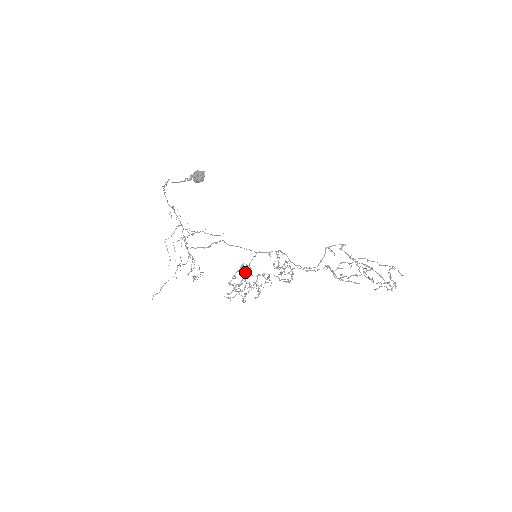
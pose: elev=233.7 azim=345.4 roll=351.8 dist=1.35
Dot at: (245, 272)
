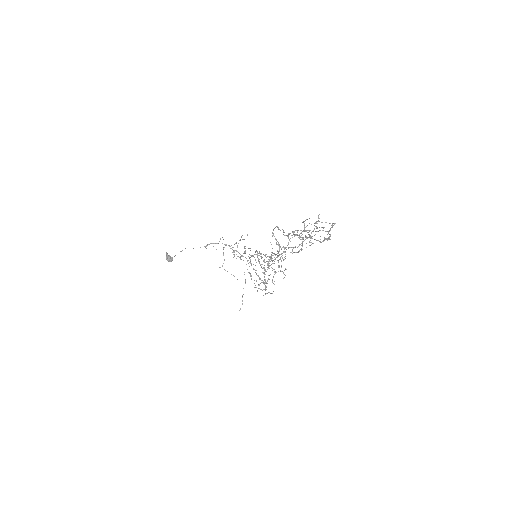
Dot at: occluded
